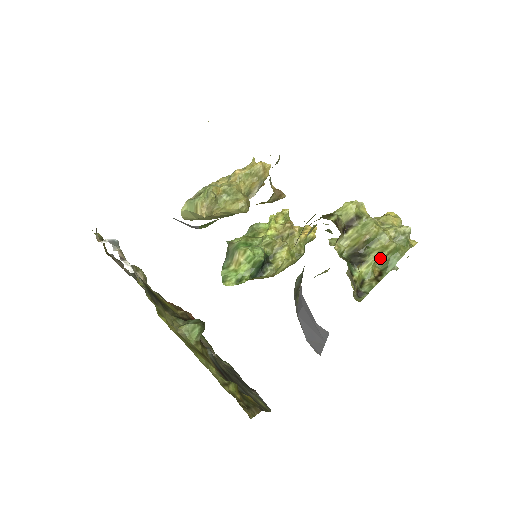
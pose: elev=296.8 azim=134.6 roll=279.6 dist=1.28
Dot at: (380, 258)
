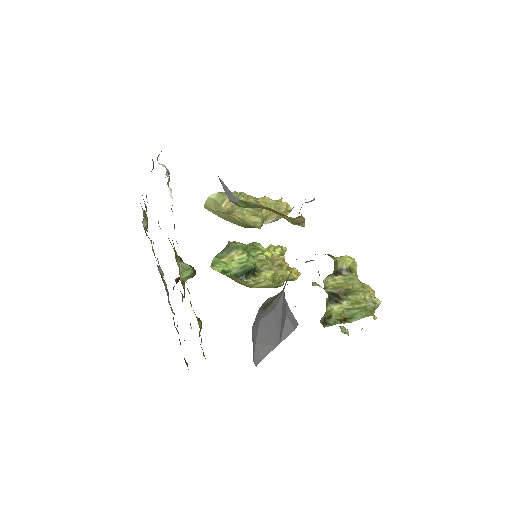
Dot at: (351, 307)
